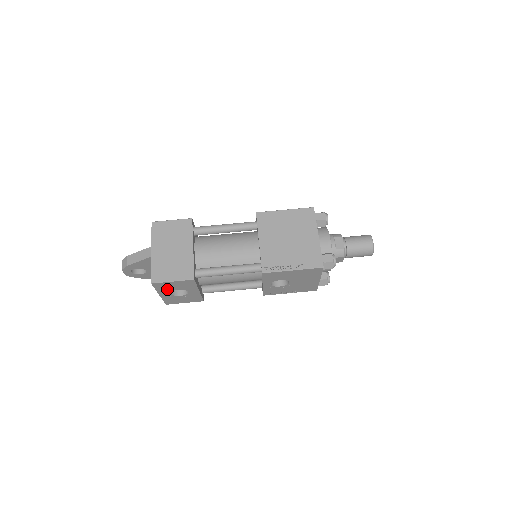
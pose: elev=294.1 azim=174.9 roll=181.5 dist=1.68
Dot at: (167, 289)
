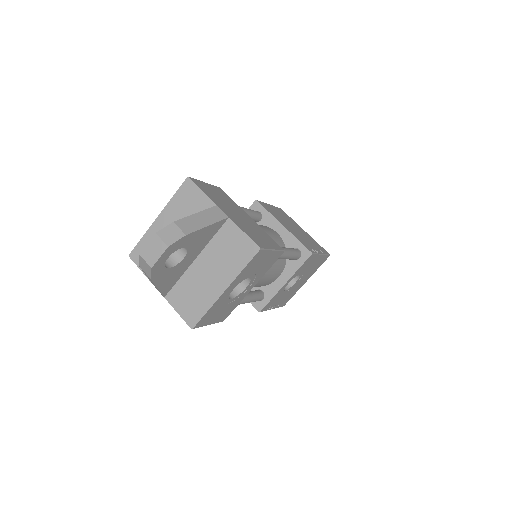
Dot at: (246, 273)
